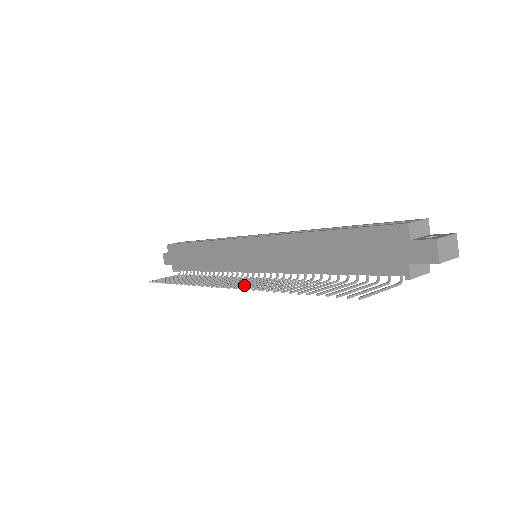
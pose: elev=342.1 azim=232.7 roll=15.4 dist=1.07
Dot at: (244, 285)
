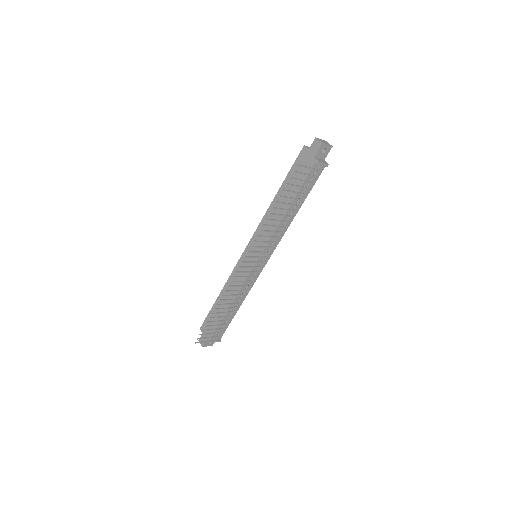
Dot at: (253, 251)
